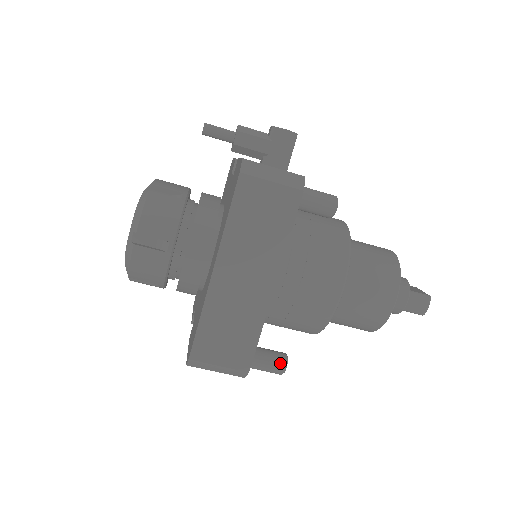
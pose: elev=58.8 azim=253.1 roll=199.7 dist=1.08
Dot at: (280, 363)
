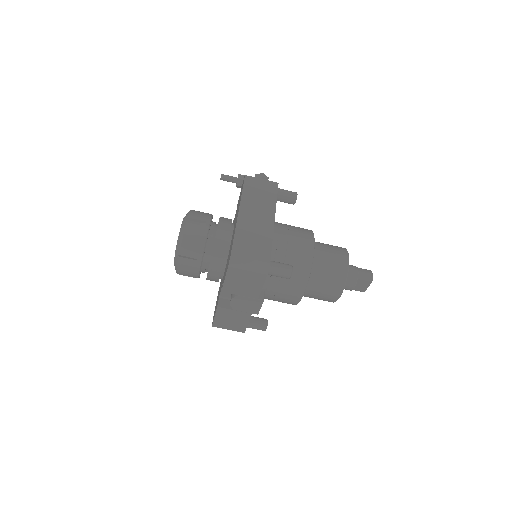
Dot at: (288, 265)
